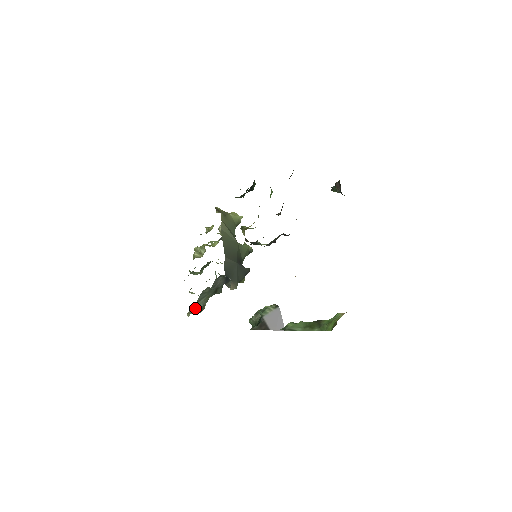
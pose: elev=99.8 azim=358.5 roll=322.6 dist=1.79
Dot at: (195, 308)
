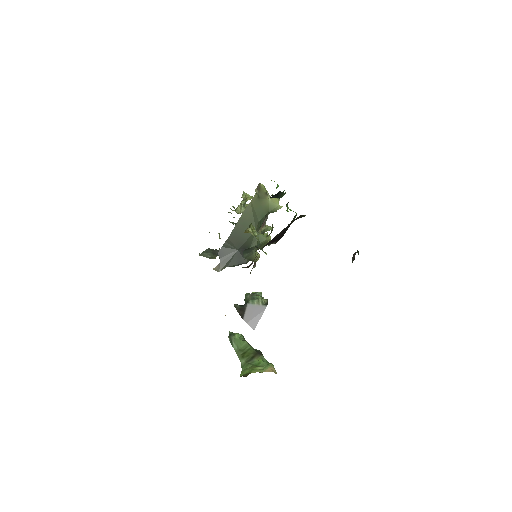
Dot at: (202, 255)
